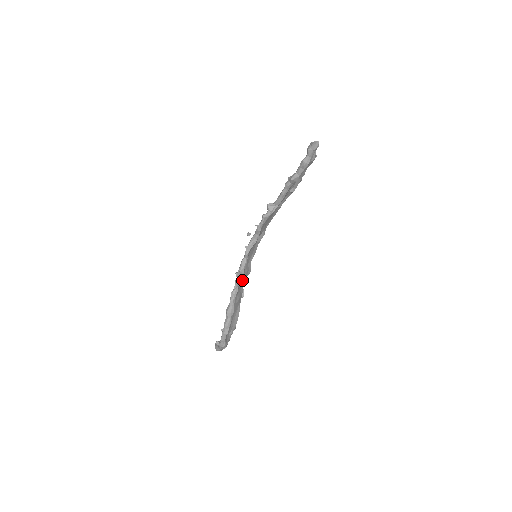
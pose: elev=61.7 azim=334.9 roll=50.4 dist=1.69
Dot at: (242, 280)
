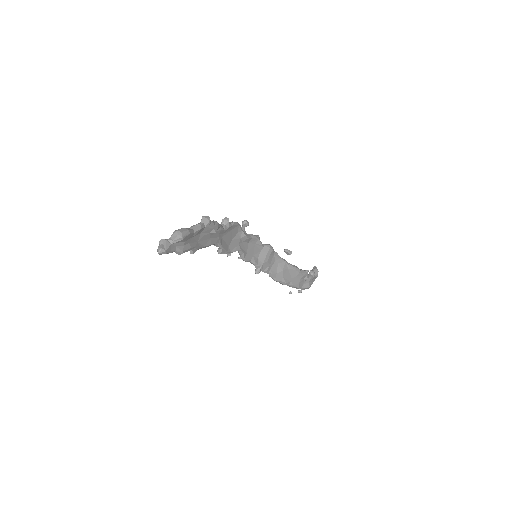
Dot at: (269, 264)
